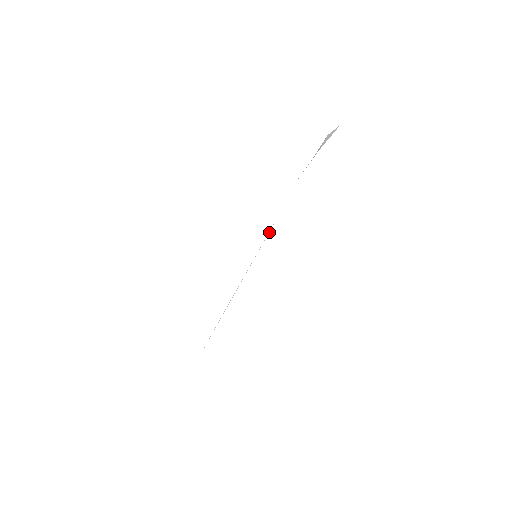
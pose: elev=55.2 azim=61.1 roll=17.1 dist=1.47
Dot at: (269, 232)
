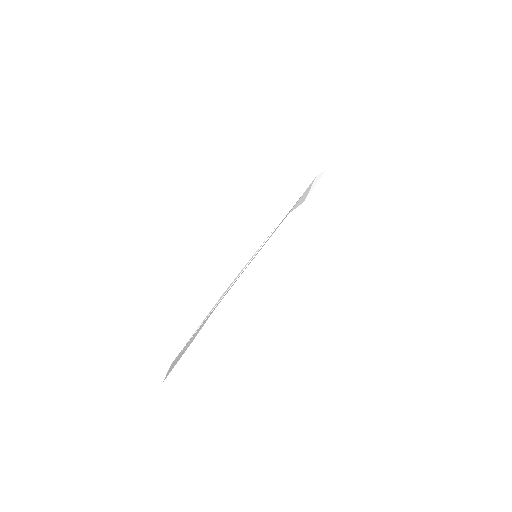
Dot at: (271, 232)
